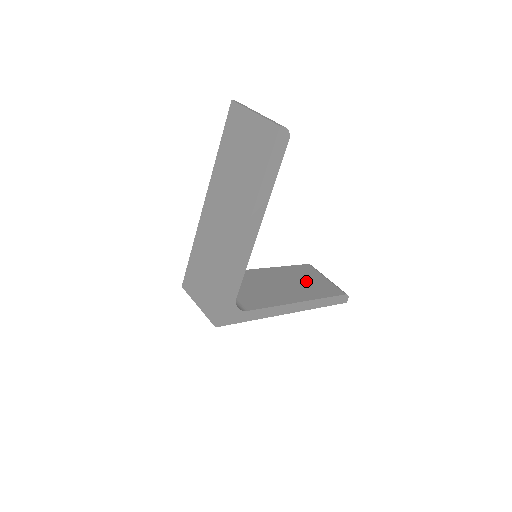
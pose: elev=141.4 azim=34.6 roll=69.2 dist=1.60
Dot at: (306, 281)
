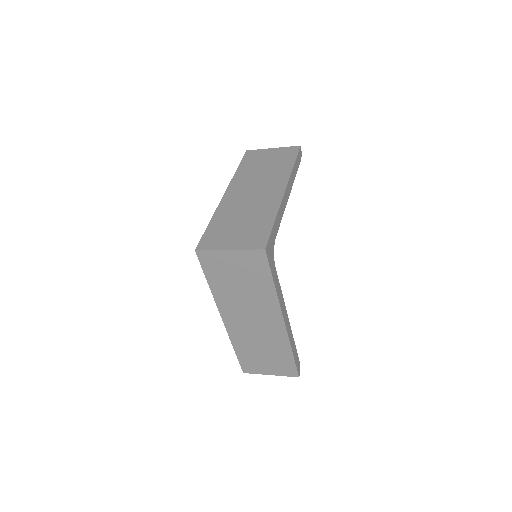
Dot at: occluded
